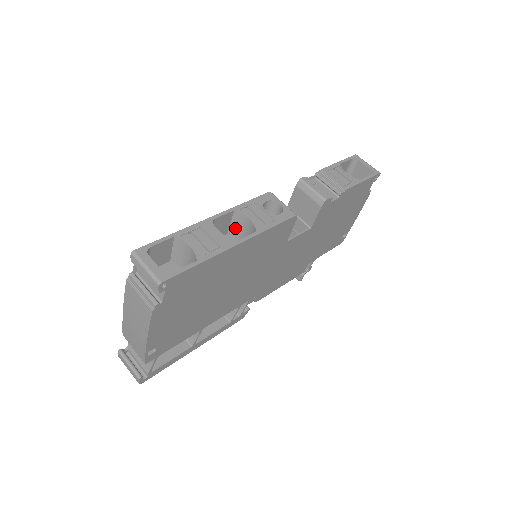
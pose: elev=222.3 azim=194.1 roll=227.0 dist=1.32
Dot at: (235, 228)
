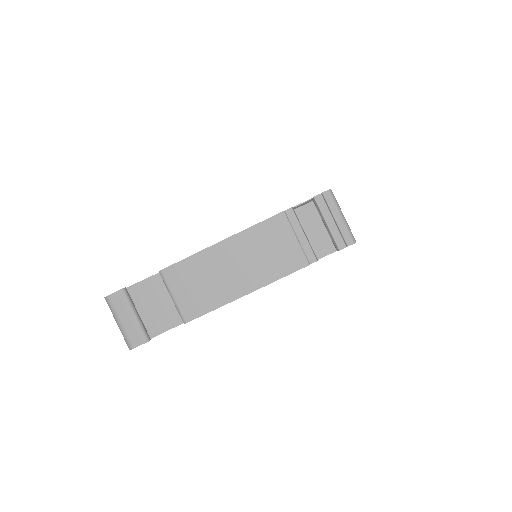
Dot at: occluded
